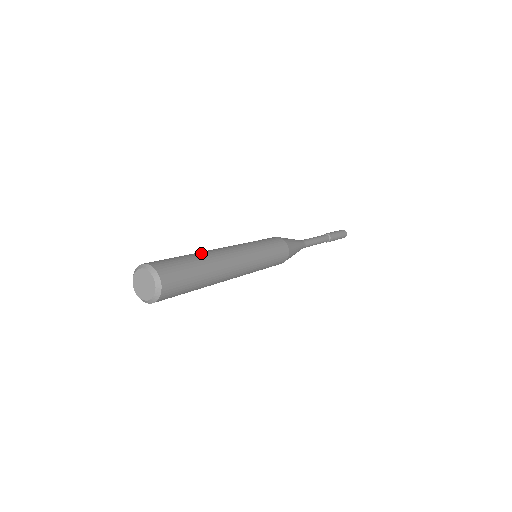
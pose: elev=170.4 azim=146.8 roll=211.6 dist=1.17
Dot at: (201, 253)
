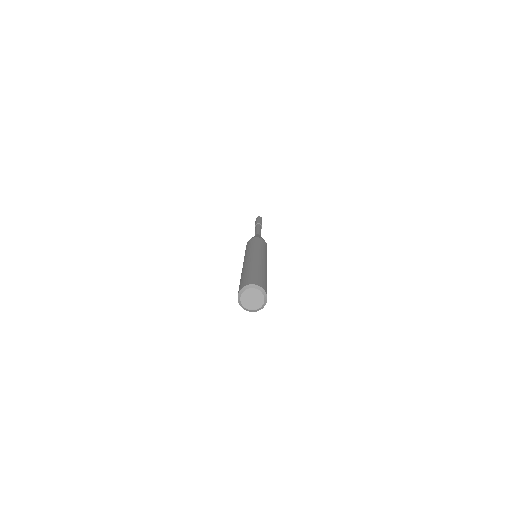
Dot at: (247, 267)
